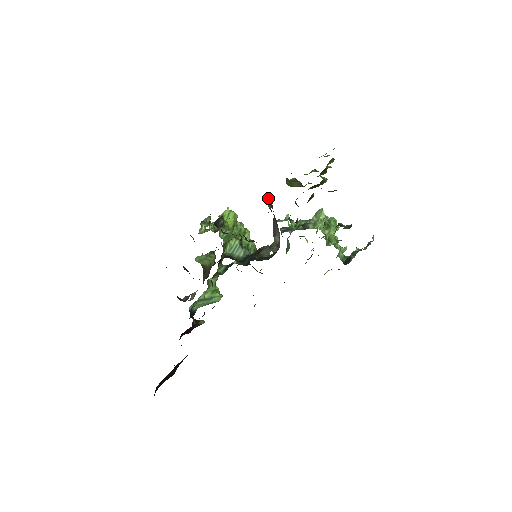
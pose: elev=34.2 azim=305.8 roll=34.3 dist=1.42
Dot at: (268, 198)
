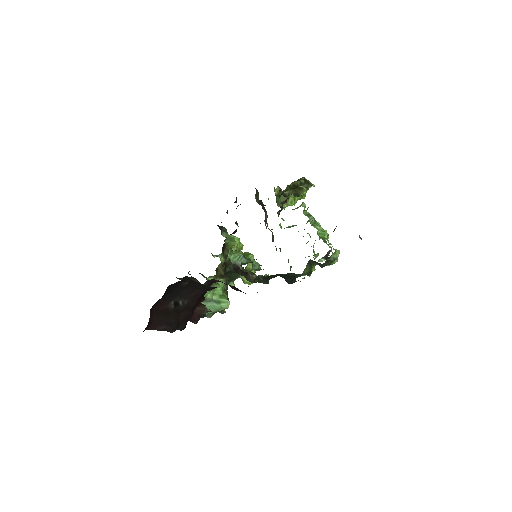
Dot at: (256, 194)
